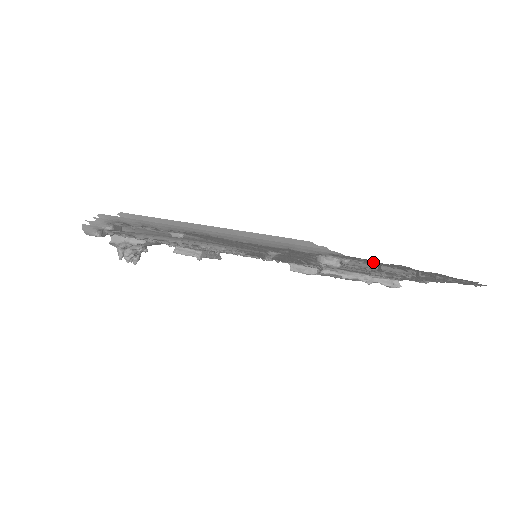
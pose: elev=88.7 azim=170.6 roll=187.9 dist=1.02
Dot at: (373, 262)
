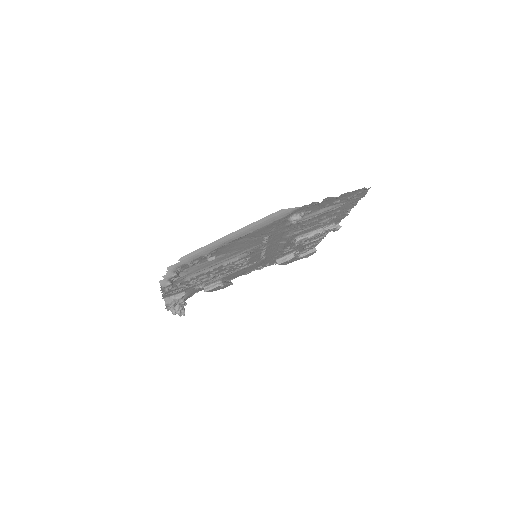
Dot at: (315, 207)
